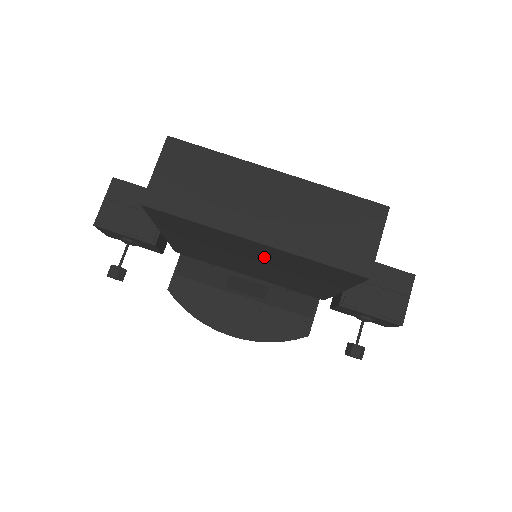
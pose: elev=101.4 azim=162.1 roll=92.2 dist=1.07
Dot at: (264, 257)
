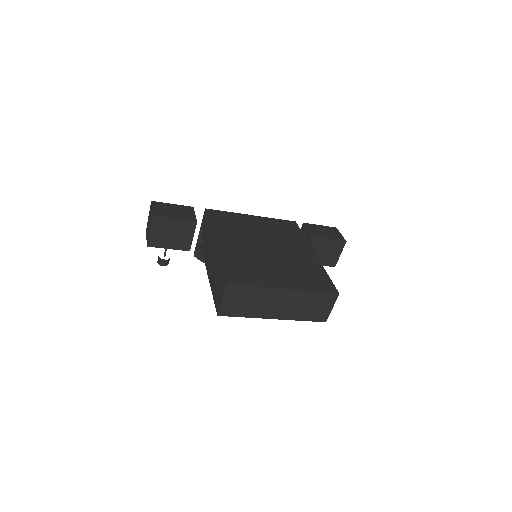
Dot at: occluded
